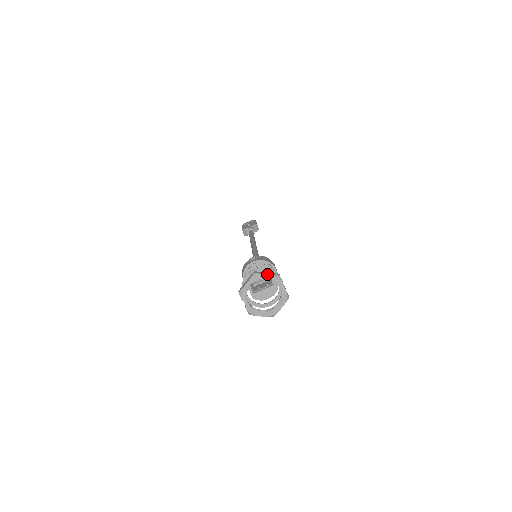
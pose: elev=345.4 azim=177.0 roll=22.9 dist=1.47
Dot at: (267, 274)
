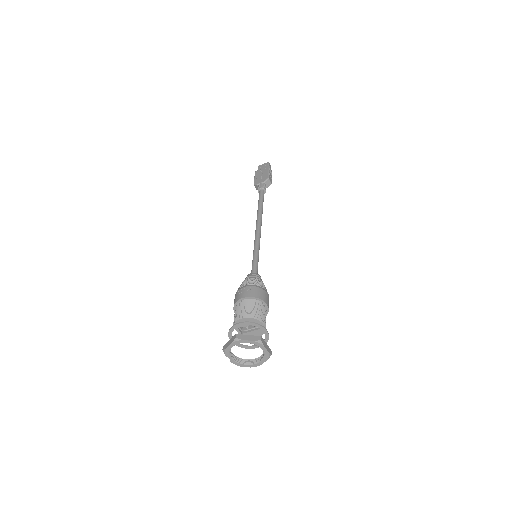
Dot at: (248, 340)
